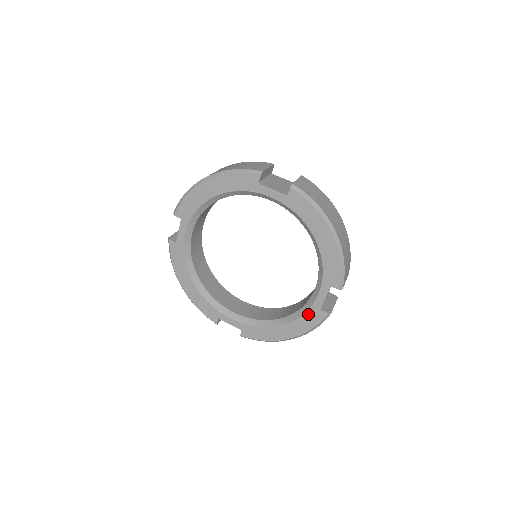
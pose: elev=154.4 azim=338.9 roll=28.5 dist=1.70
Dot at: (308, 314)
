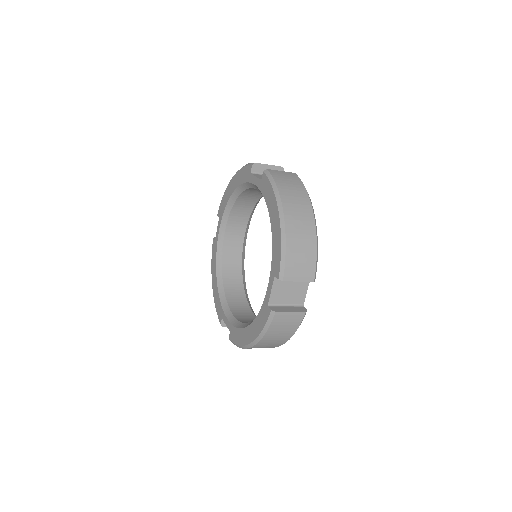
Dot at: (261, 311)
